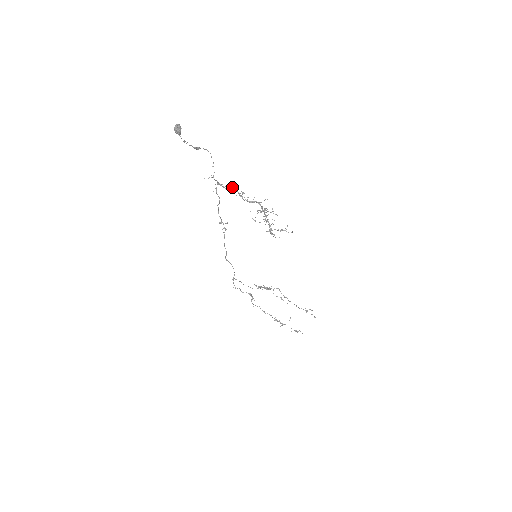
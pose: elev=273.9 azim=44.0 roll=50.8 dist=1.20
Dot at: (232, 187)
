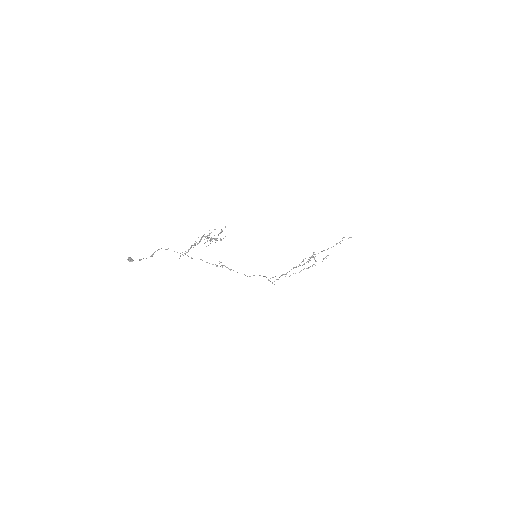
Dot at: occluded
